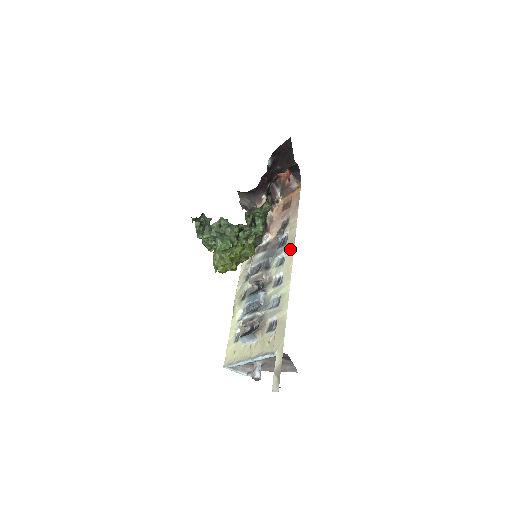
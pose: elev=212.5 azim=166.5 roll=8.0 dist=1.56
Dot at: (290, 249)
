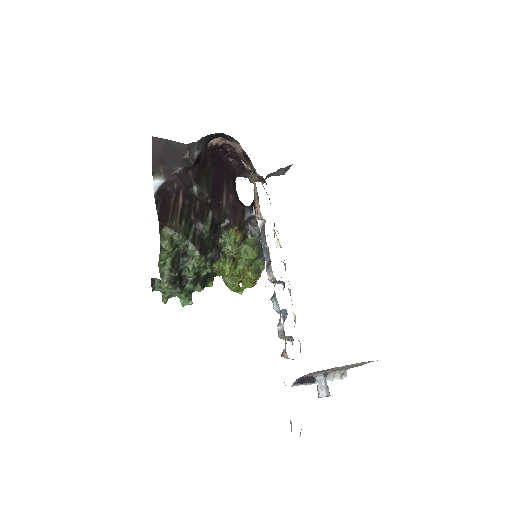
Dot at: occluded
